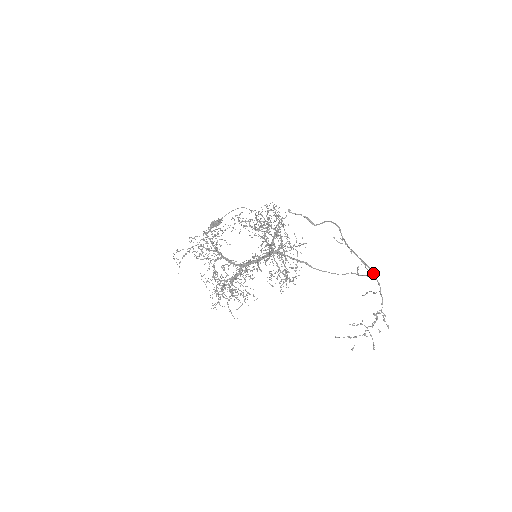
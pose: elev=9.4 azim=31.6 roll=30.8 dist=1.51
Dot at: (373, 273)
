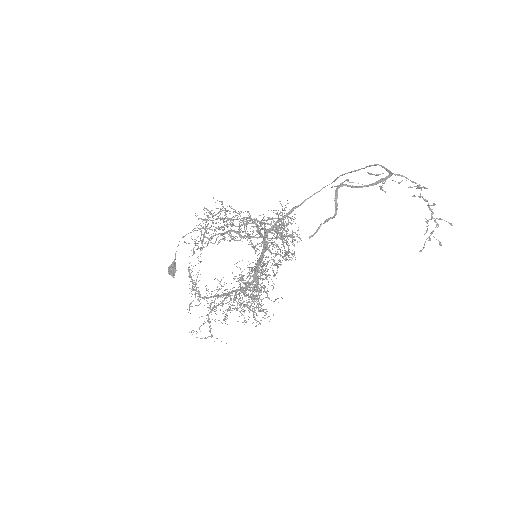
Dot at: occluded
